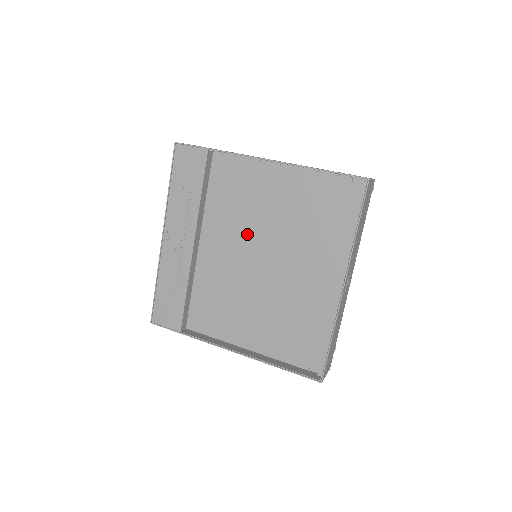
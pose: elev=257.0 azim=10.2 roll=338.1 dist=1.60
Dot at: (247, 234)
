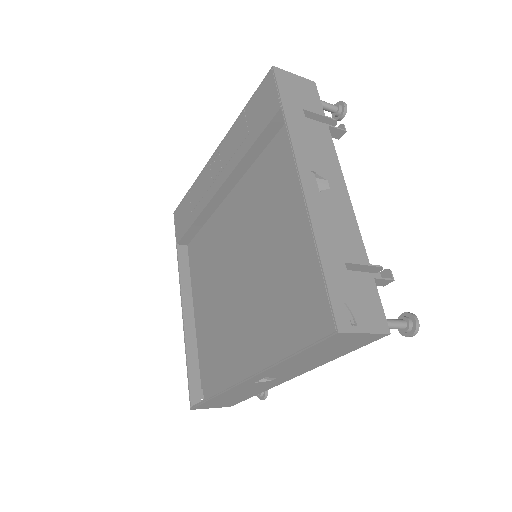
Dot at: (253, 230)
